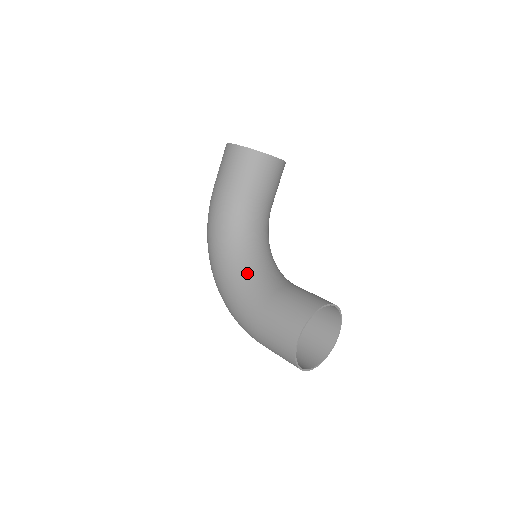
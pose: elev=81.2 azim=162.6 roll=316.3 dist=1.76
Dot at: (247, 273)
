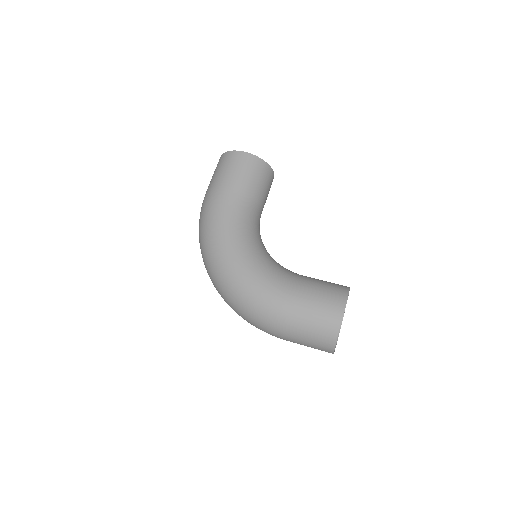
Dot at: (266, 262)
